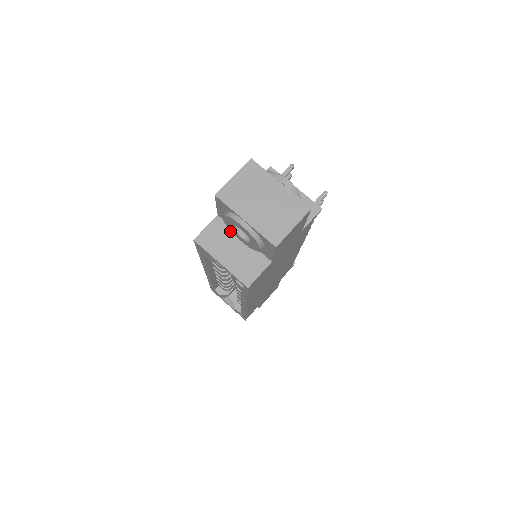
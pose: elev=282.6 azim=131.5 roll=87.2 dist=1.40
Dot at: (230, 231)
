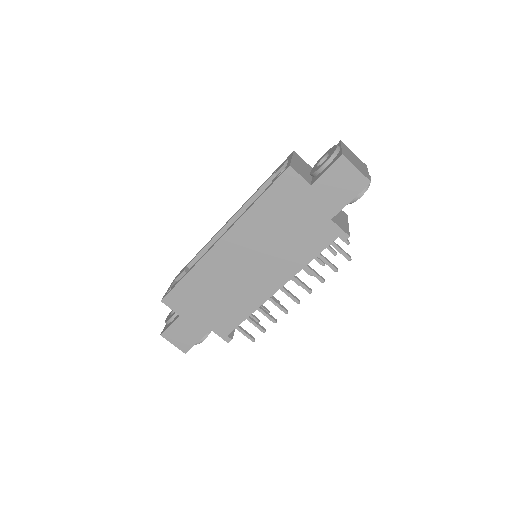
Dot at: (310, 171)
